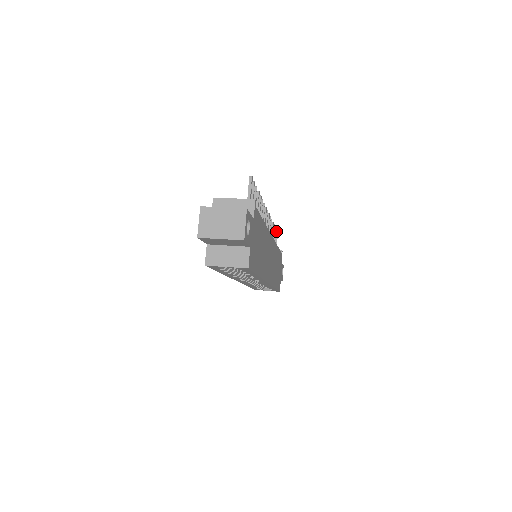
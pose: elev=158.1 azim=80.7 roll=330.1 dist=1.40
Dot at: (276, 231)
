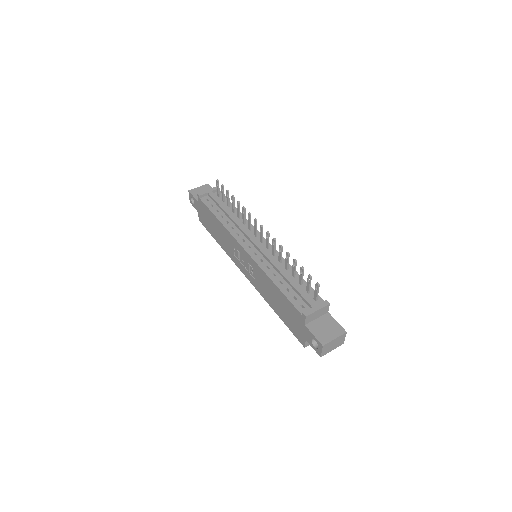
Dot at: occluded
